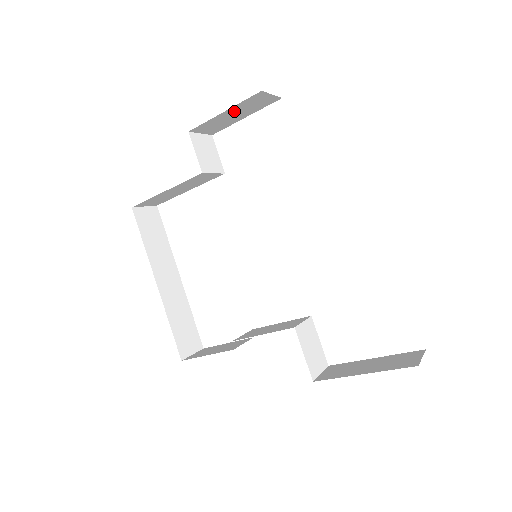
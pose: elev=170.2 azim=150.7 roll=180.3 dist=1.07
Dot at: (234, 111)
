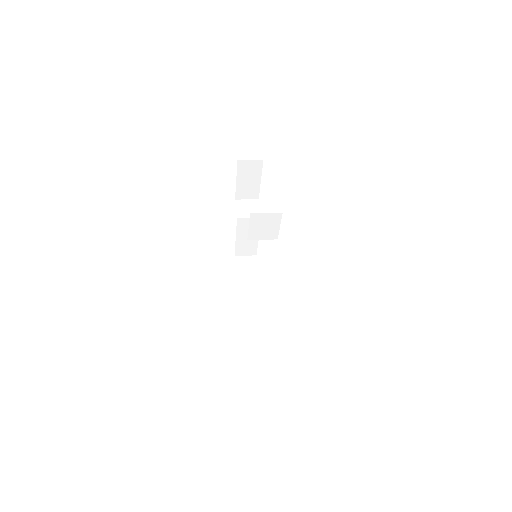
Dot at: (244, 178)
